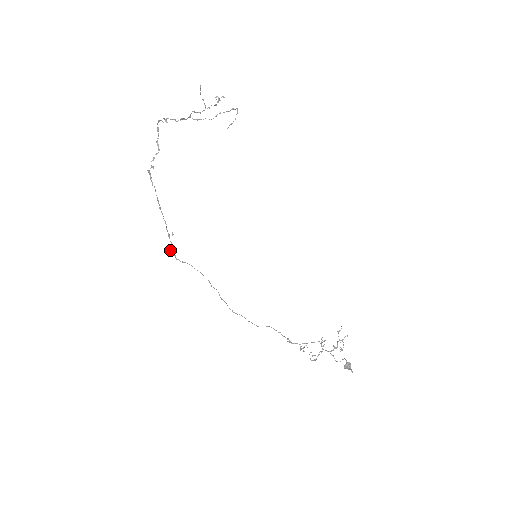
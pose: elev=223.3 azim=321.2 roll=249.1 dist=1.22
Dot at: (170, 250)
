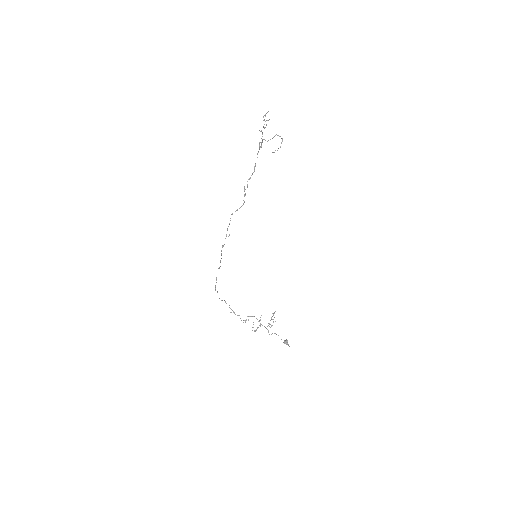
Dot at: (222, 247)
